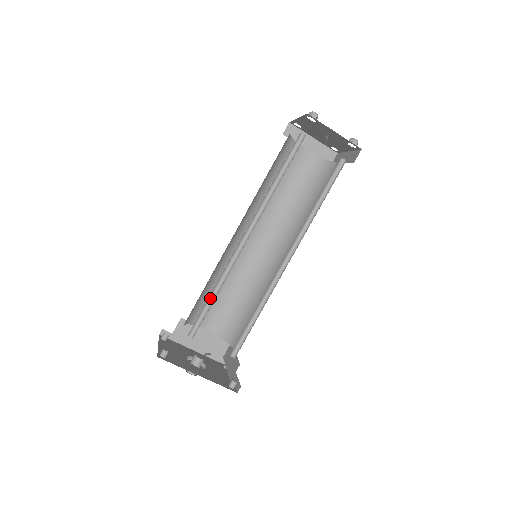
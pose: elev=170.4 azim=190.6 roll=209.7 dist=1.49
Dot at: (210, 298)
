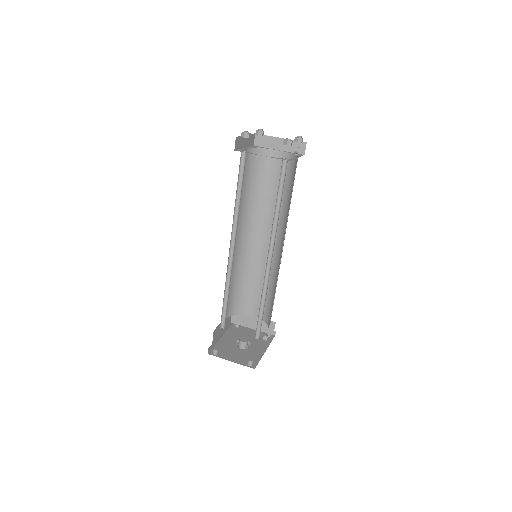
Dot at: (259, 309)
